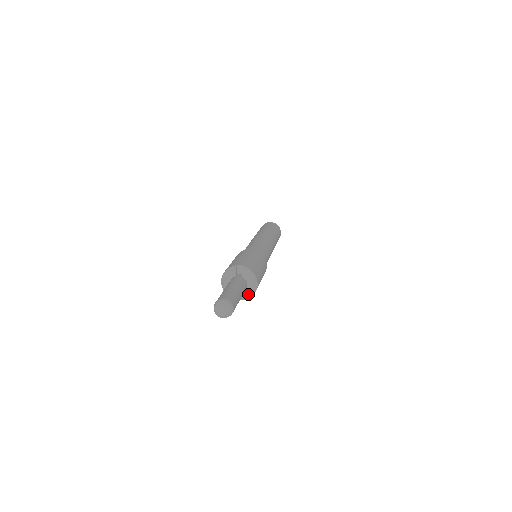
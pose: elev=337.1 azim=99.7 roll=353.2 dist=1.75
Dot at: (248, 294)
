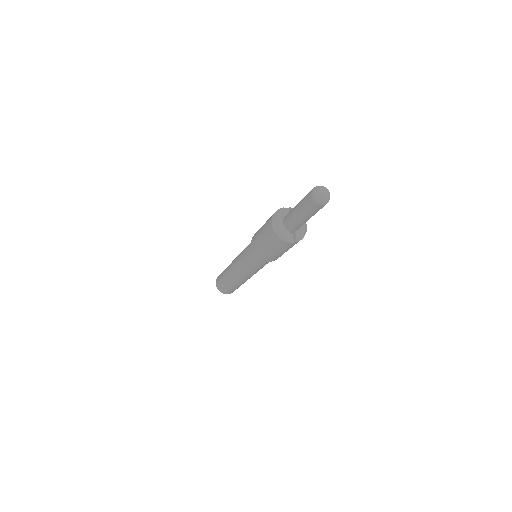
Dot at: (302, 232)
